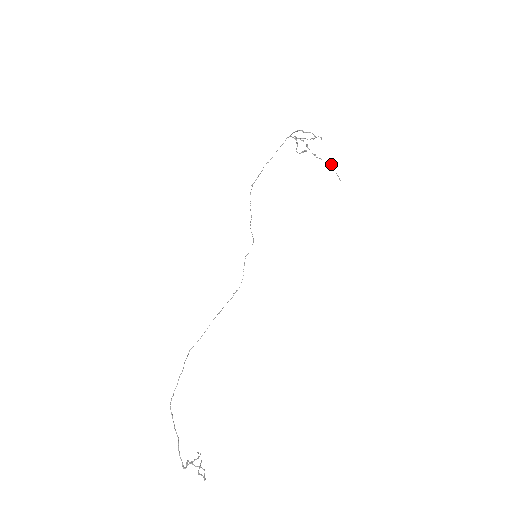
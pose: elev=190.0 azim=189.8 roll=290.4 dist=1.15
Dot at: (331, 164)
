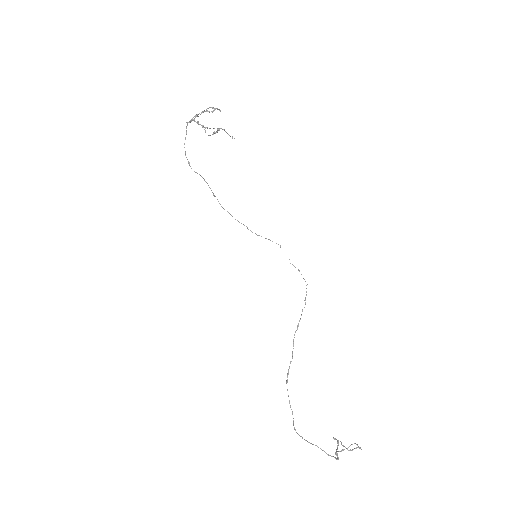
Dot at: (221, 128)
